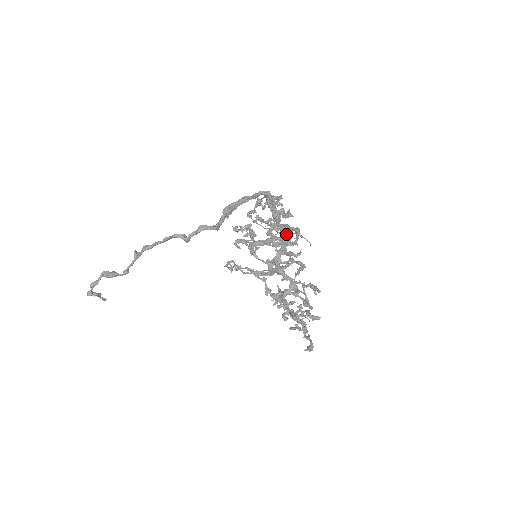
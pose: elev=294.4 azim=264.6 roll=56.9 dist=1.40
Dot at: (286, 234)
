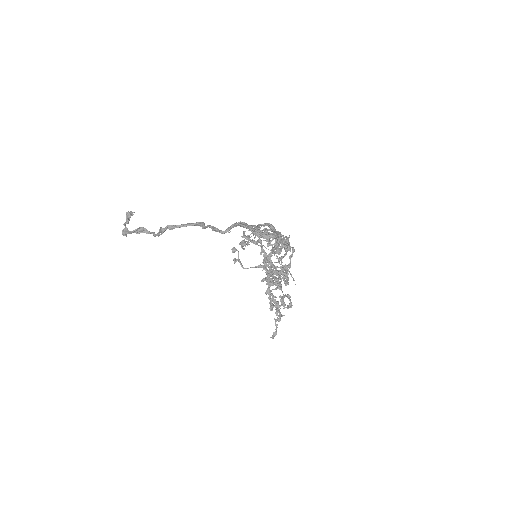
Dot at: occluded
